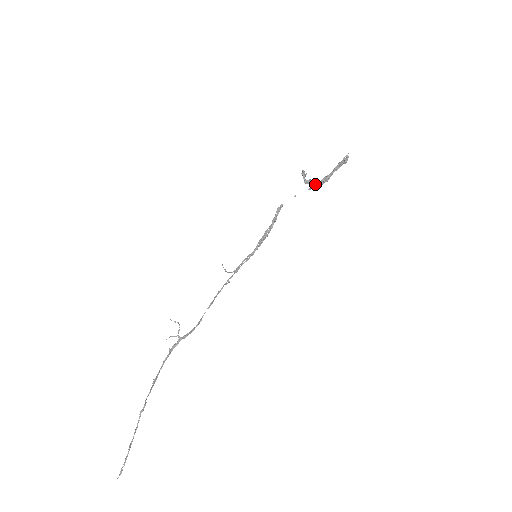
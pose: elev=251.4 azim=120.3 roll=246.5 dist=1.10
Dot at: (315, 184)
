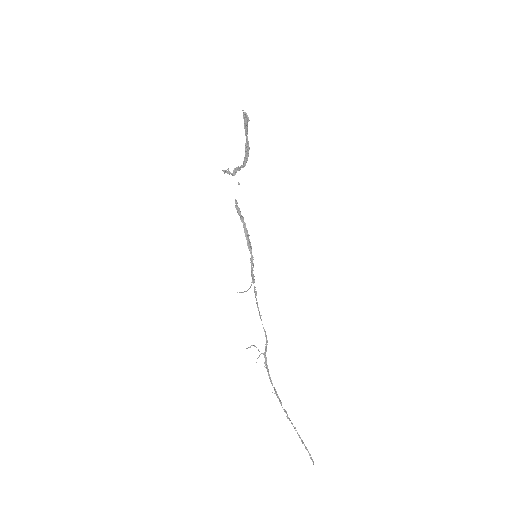
Dot at: (243, 165)
